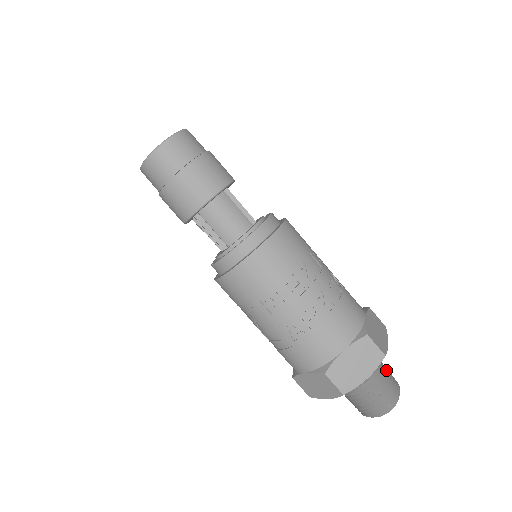
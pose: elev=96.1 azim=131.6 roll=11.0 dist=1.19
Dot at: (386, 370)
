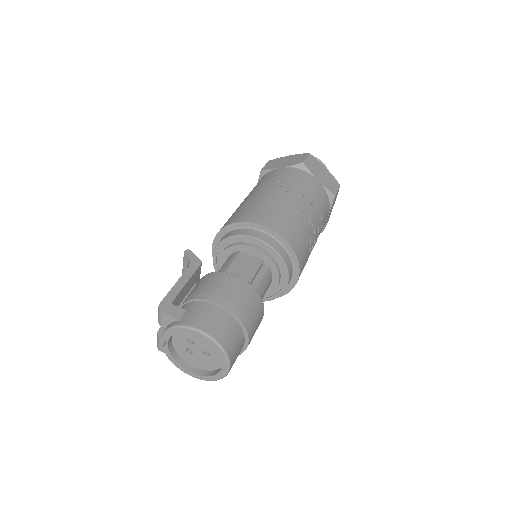
Dot at: occluded
